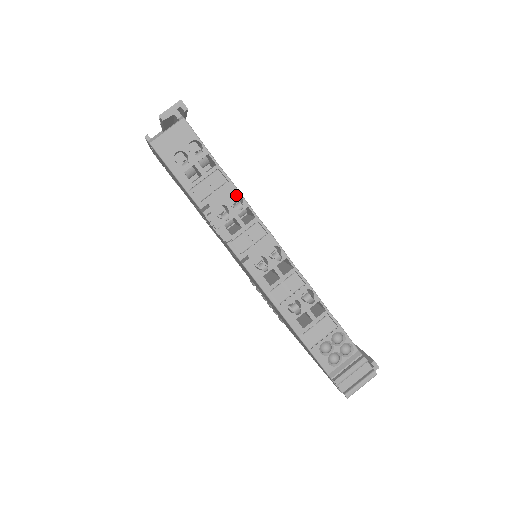
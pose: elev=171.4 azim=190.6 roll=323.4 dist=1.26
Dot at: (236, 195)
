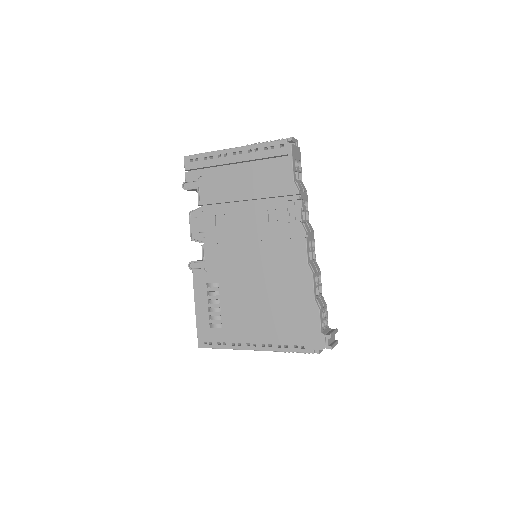
Dot at: occluded
